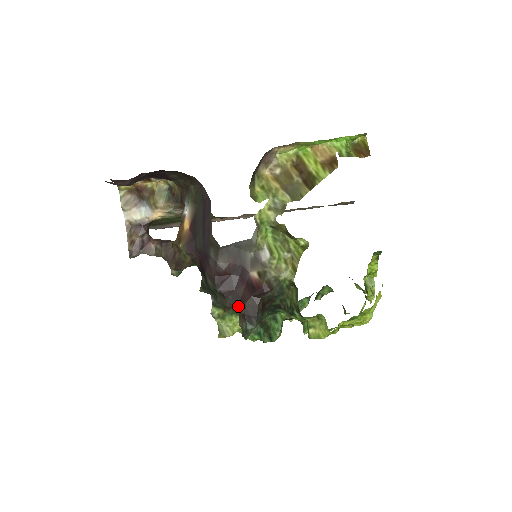
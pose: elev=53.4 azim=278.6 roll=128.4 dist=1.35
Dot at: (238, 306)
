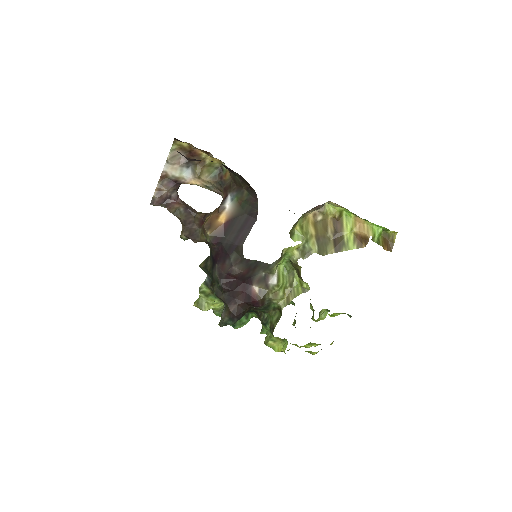
Dot at: (229, 303)
